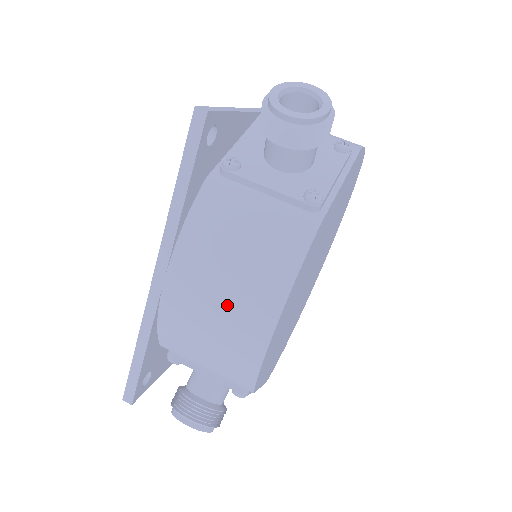
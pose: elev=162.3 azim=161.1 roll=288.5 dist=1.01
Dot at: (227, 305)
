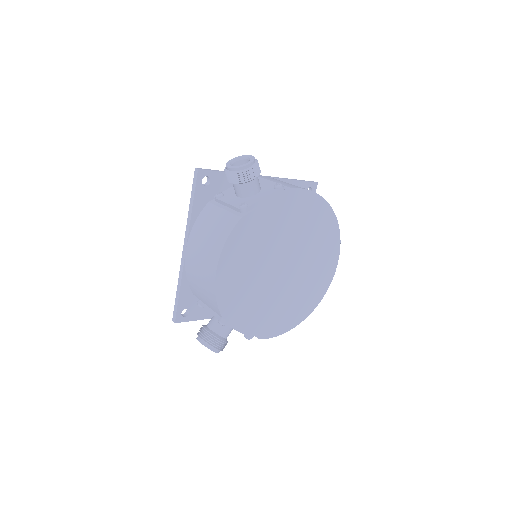
Dot at: (203, 259)
